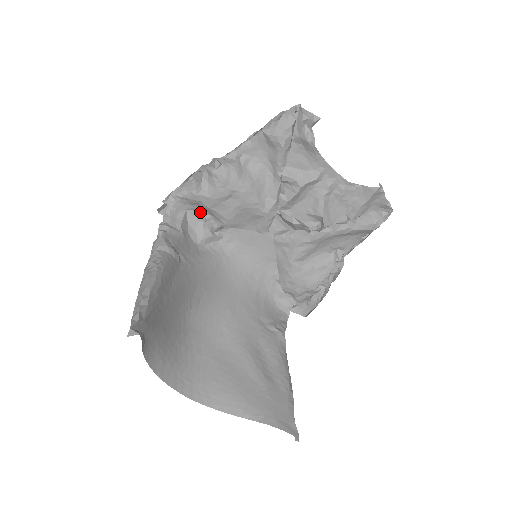
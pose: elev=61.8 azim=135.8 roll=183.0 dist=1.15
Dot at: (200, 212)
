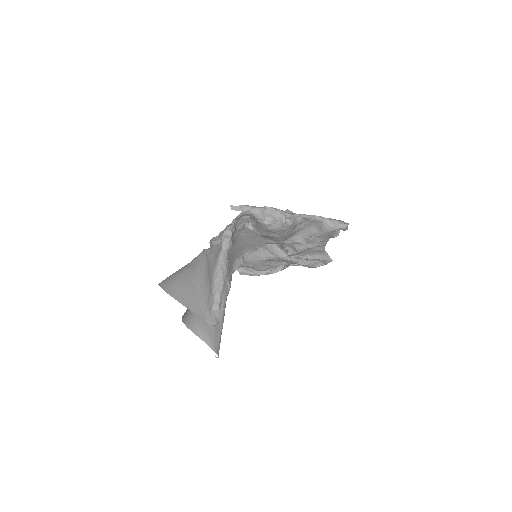
Dot at: (252, 221)
